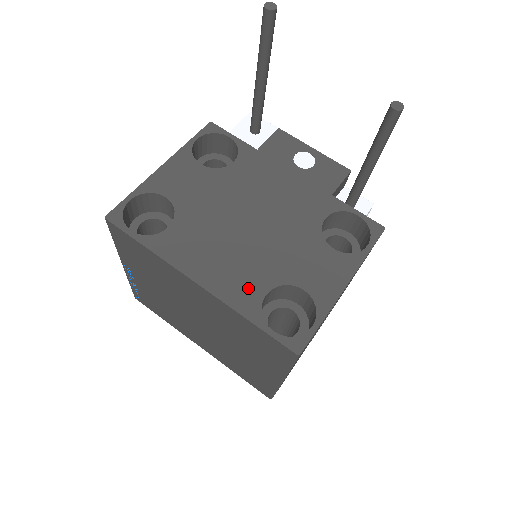
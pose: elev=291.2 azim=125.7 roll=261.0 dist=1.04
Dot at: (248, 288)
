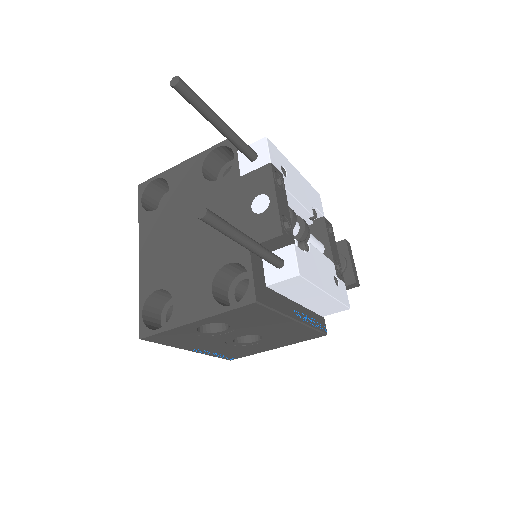
Dot at: (153, 279)
